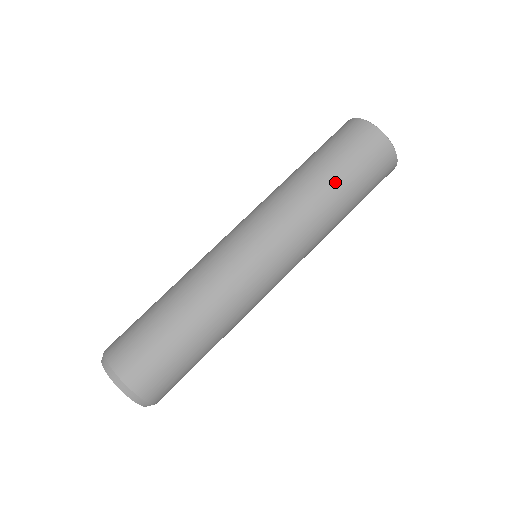
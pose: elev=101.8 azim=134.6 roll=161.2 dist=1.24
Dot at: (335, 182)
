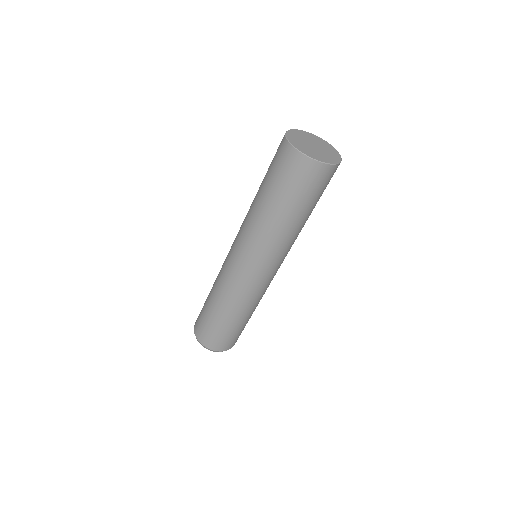
Dot at: (276, 207)
